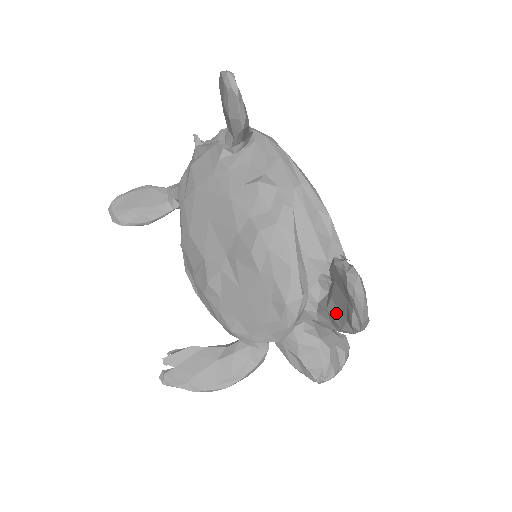
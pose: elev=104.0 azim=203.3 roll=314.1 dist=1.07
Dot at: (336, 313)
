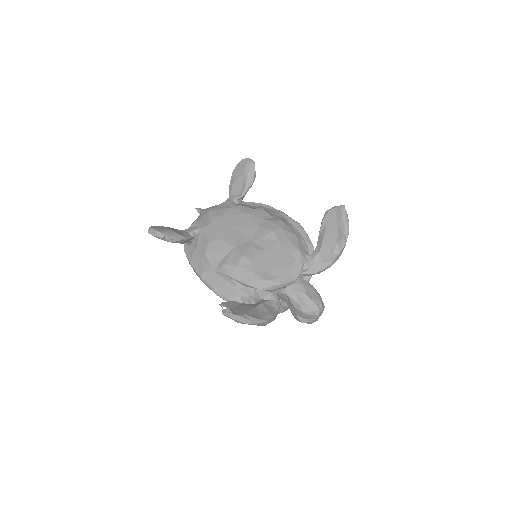
Dot at: (327, 247)
